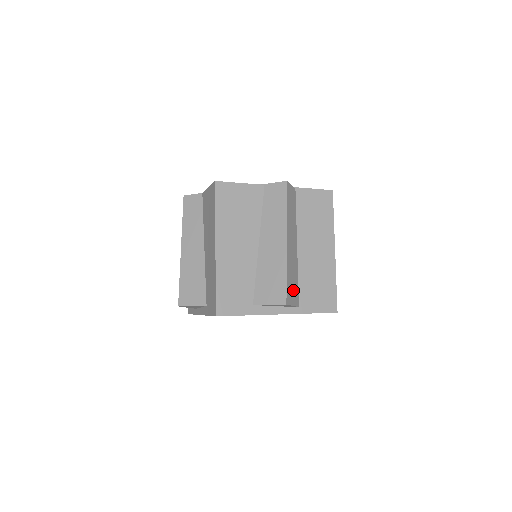
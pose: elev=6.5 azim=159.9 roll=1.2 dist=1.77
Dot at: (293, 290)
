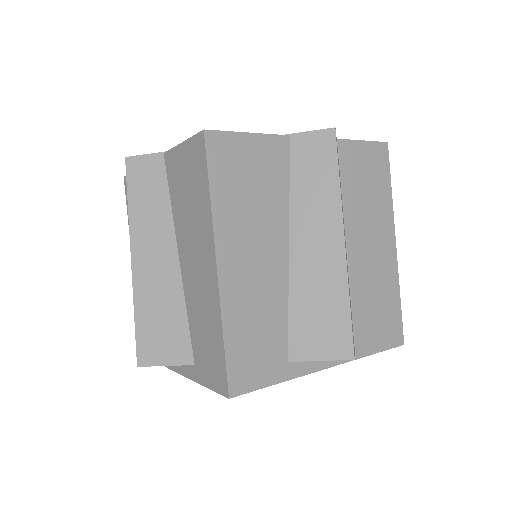
Dot at: occluded
